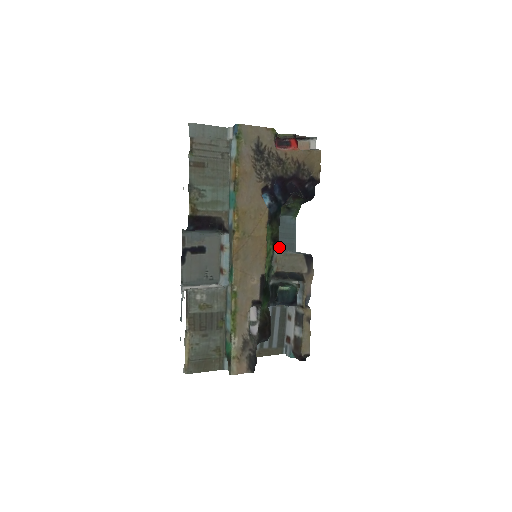
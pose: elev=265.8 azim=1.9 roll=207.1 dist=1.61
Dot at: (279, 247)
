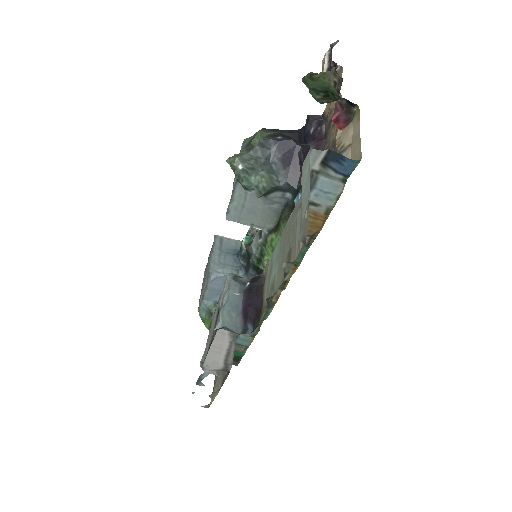
Dot at: occluded
